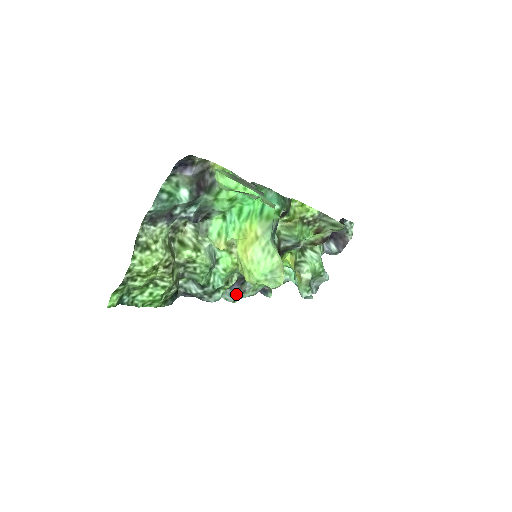
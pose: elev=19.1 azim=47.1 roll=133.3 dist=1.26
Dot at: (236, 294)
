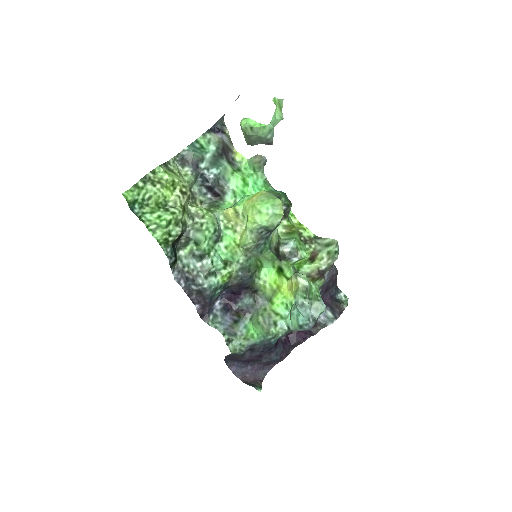
Dot at: (227, 328)
